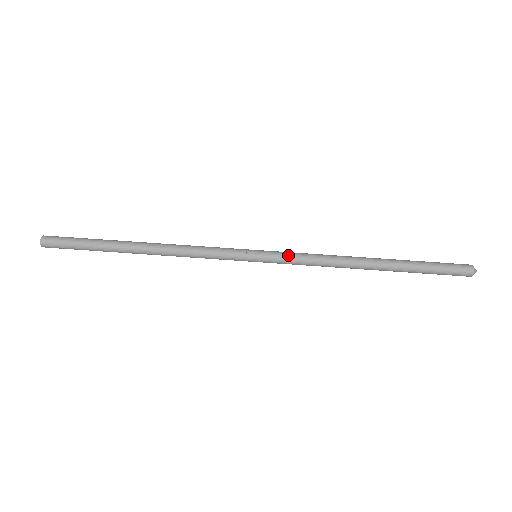
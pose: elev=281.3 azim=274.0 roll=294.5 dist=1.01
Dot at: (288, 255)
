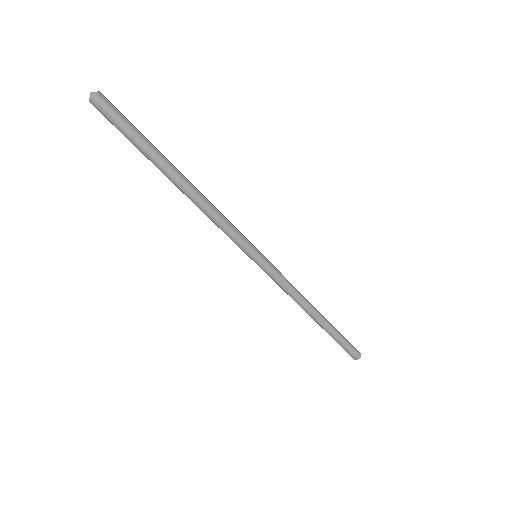
Dot at: (277, 275)
